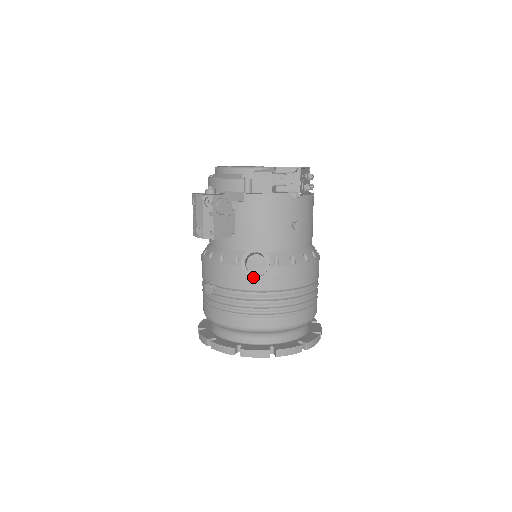
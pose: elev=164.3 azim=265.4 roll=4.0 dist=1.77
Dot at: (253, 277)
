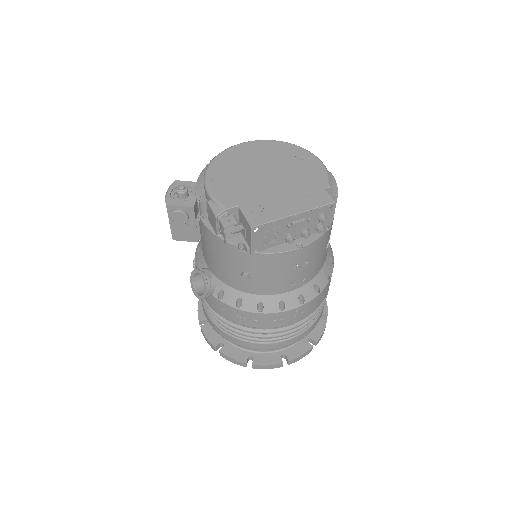
Dot at: (203, 290)
